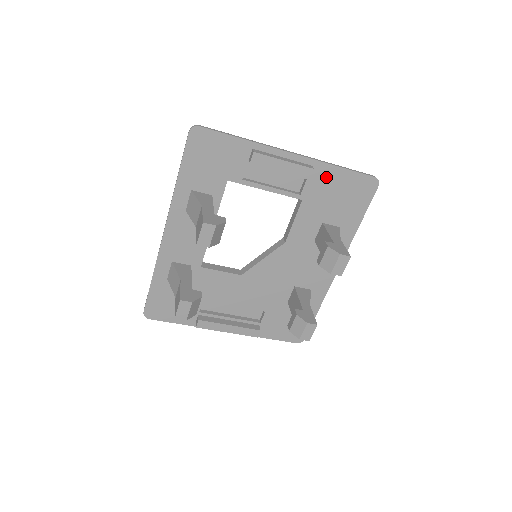
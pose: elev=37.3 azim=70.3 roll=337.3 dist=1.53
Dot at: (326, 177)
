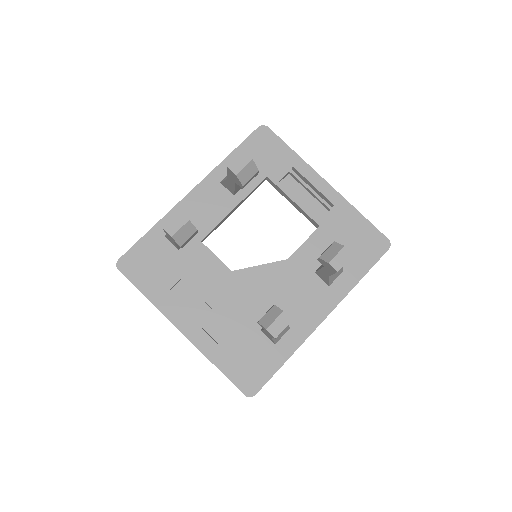
Dot at: (347, 217)
